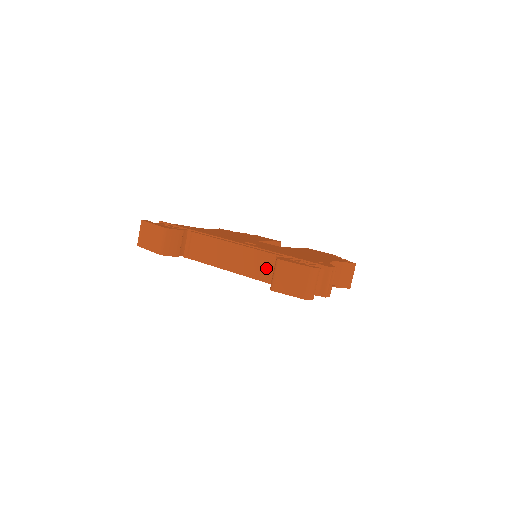
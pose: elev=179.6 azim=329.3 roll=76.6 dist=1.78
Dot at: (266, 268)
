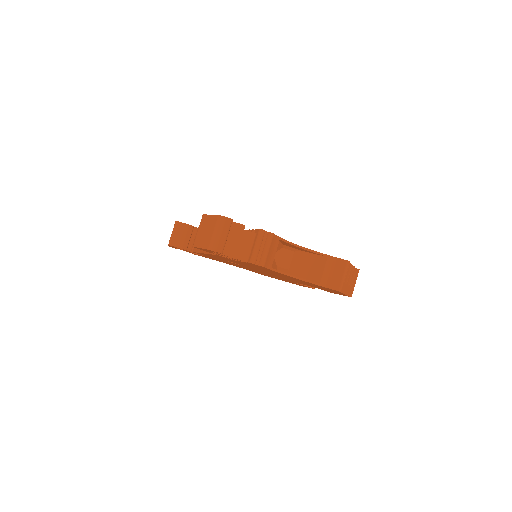
Dot at: occluded
